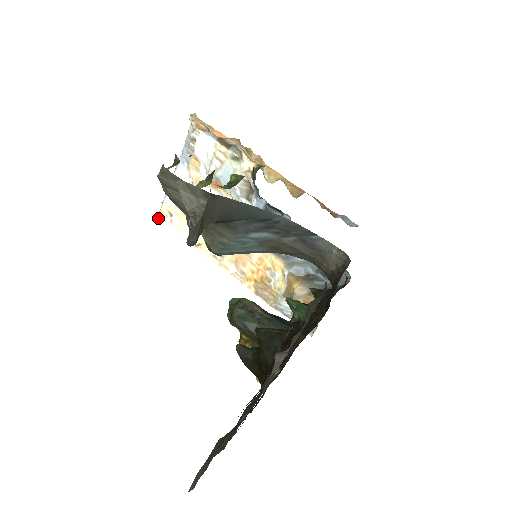
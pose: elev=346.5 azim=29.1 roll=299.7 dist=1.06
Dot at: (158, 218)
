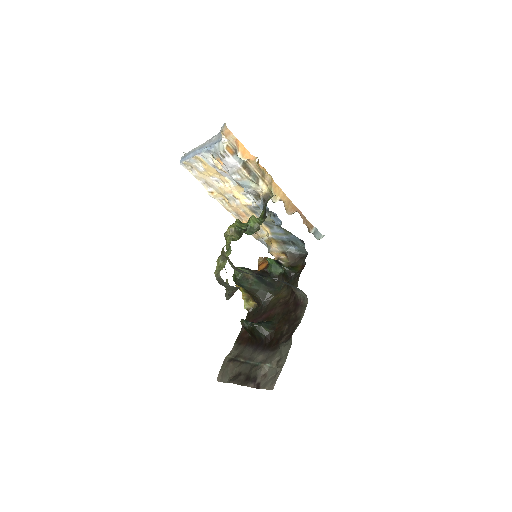
Dot at: (180, 164)
